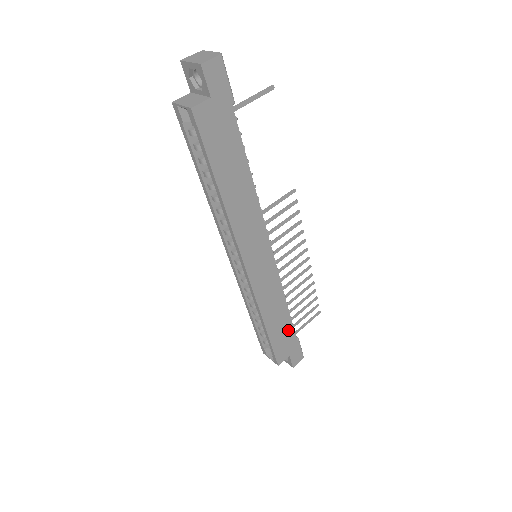
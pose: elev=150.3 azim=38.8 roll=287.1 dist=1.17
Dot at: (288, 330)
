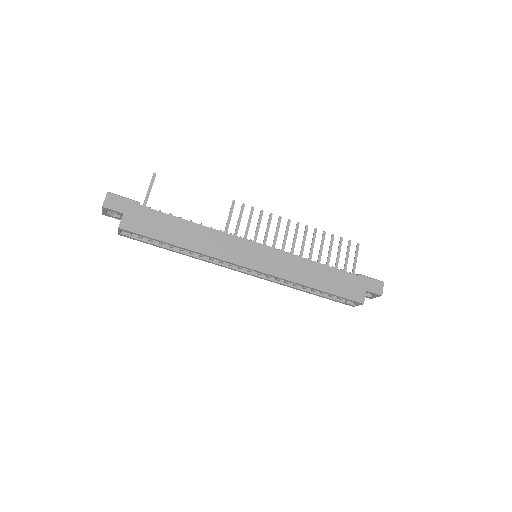
Dot at: (340, 276)
